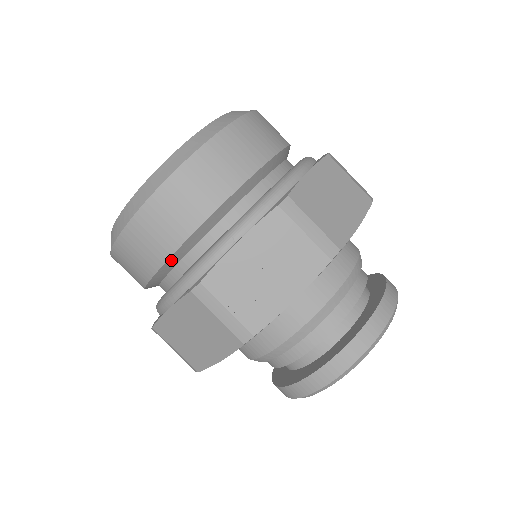
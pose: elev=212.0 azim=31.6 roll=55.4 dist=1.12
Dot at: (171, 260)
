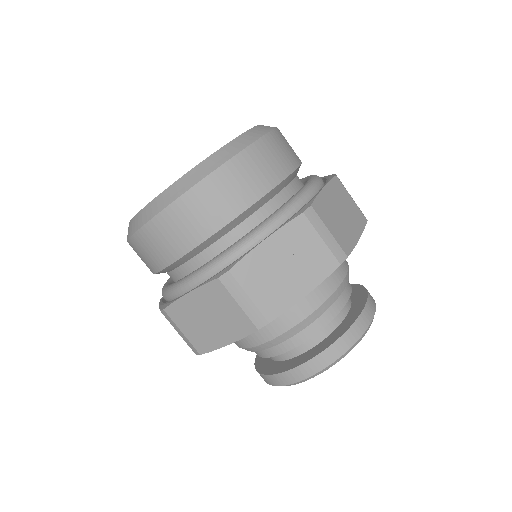
Dot at: (197, 249)
